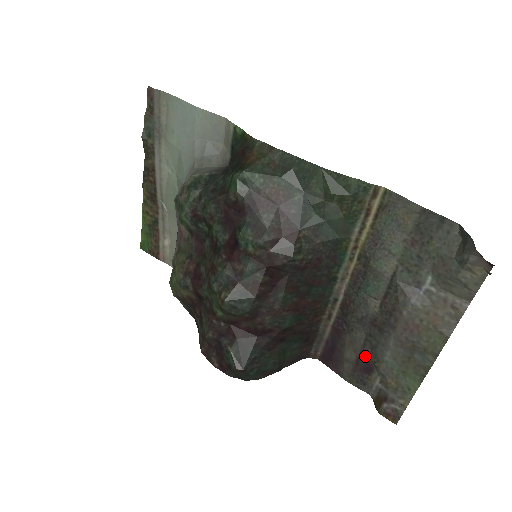
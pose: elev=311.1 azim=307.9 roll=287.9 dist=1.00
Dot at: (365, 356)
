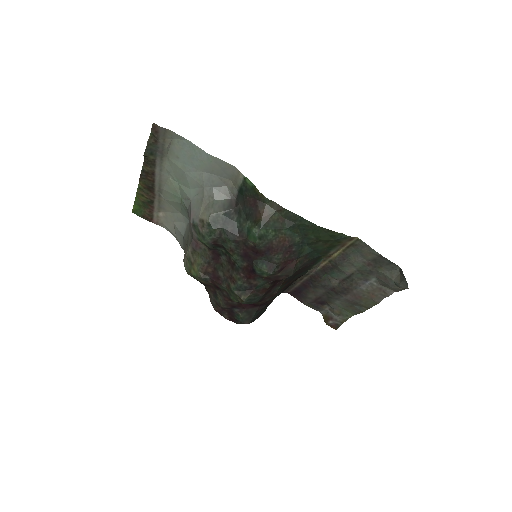
Dot at: (322, 299)
